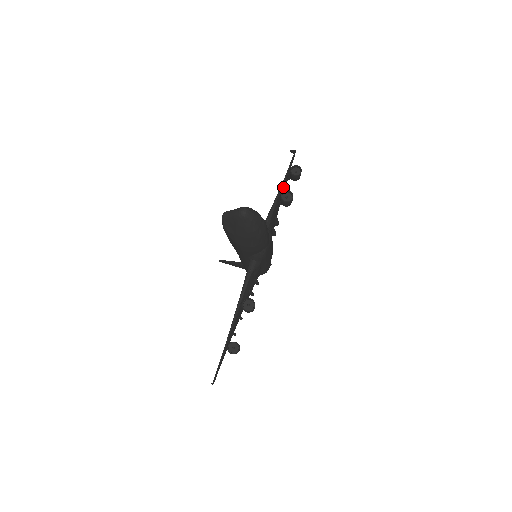
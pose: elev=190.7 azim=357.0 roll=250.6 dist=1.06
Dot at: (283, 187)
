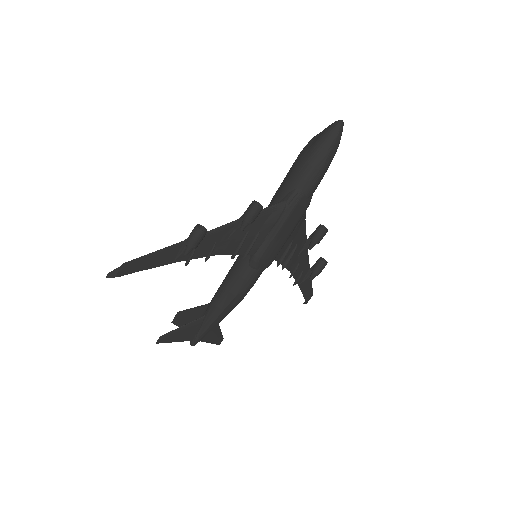
Dot at: (304, 264)
